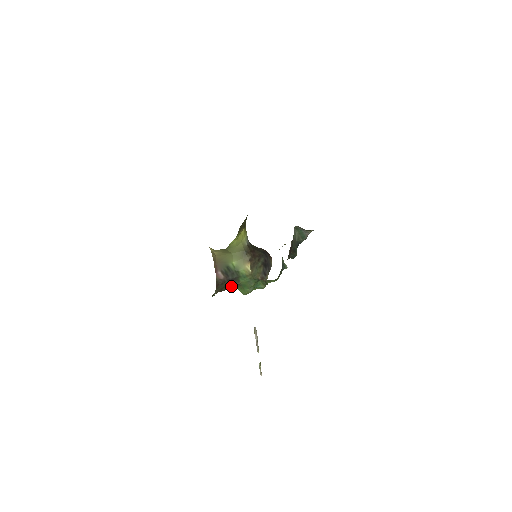
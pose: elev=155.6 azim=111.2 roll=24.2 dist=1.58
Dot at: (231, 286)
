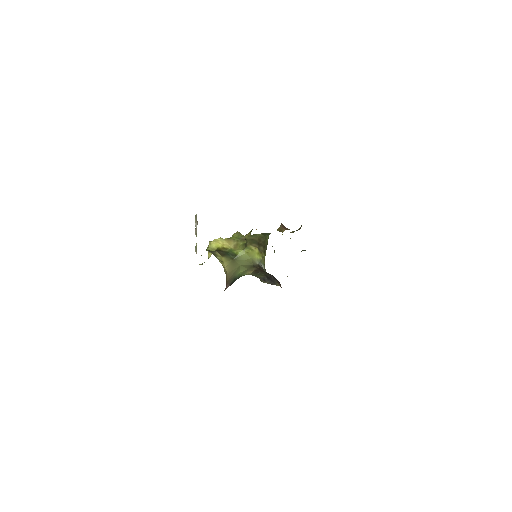
Dot at: occluded
